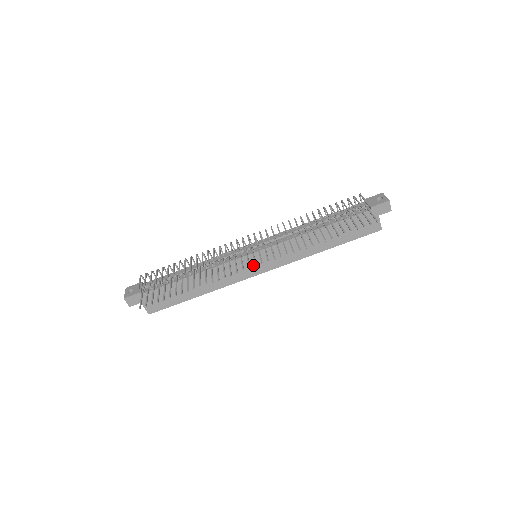
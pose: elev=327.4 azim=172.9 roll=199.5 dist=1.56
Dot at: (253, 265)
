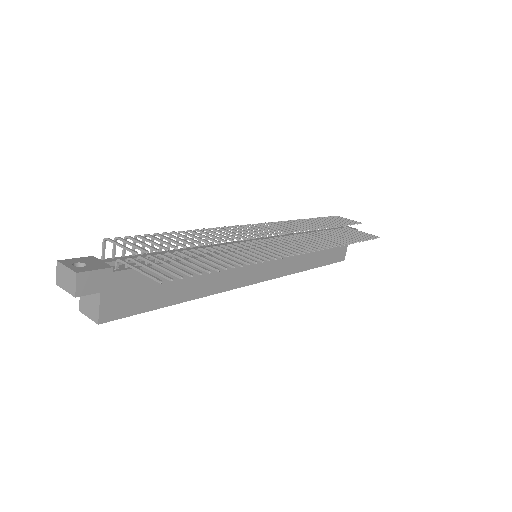
Dot at: (257, 266)
